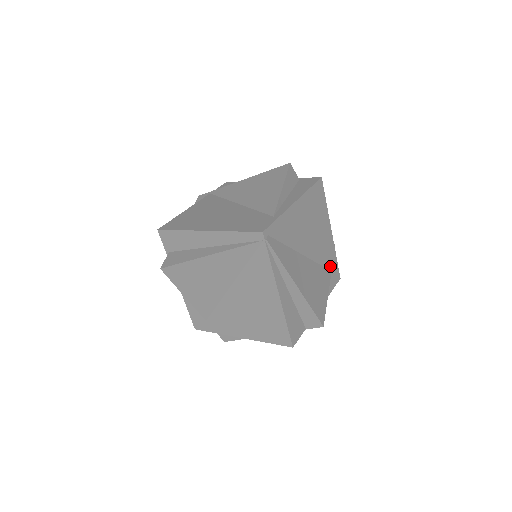
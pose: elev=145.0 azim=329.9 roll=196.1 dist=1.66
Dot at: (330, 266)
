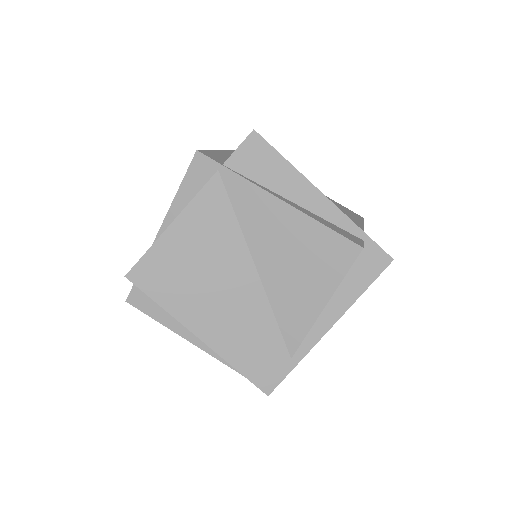
Dot at: occluded
